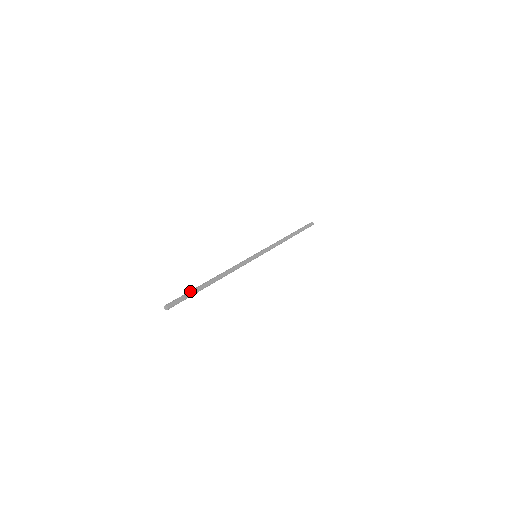
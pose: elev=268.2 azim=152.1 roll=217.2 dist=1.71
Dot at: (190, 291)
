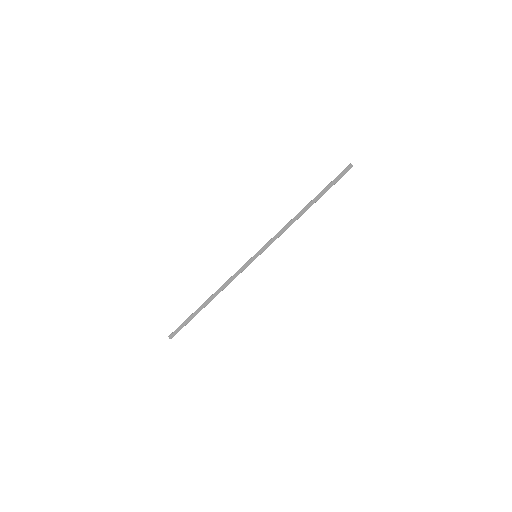
Dot at: (187, 320)
